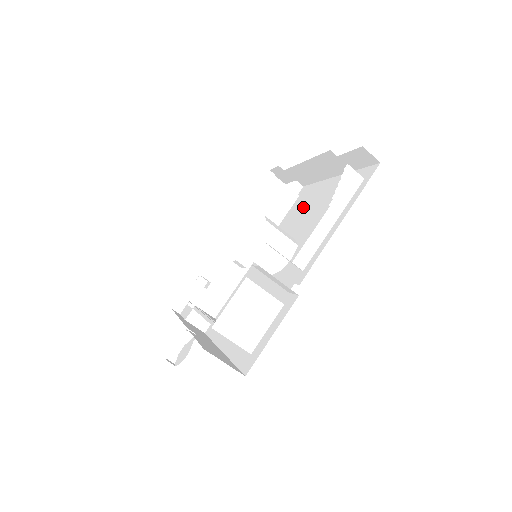
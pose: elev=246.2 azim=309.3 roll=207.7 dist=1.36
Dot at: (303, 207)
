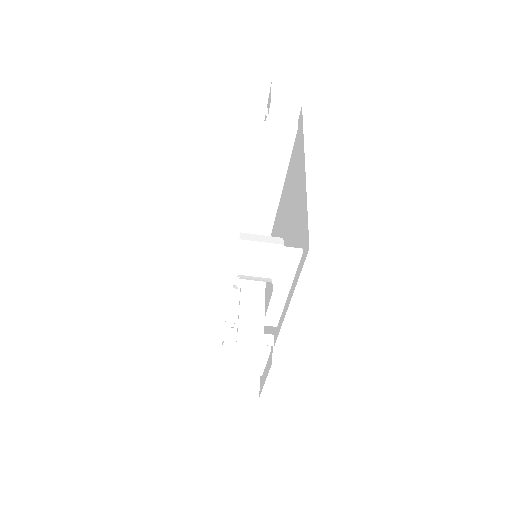
Dot at: (293, 175)
